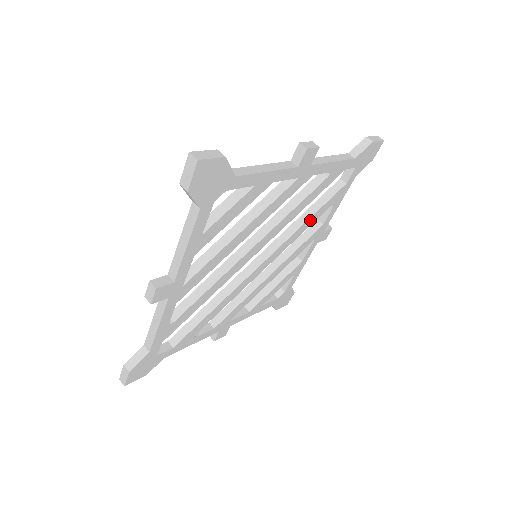
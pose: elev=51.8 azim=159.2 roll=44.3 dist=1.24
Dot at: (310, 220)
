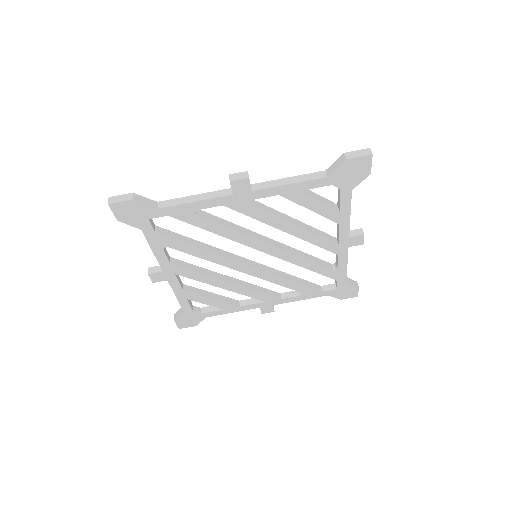
Dot at: (290, 283)
